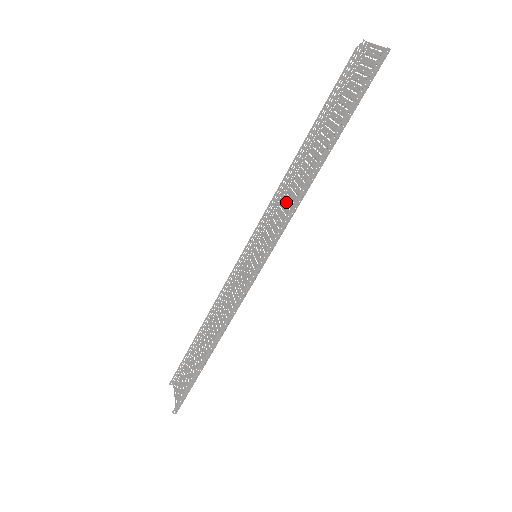
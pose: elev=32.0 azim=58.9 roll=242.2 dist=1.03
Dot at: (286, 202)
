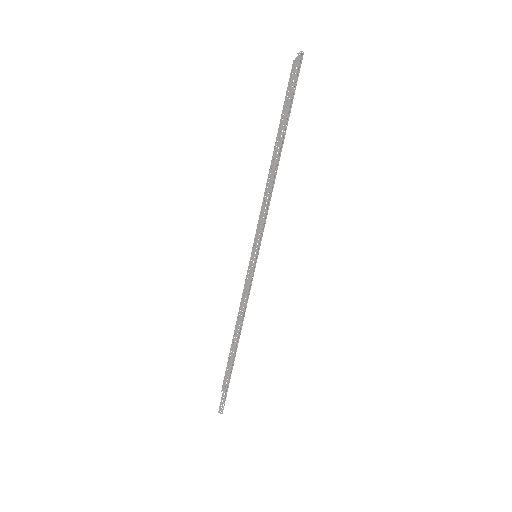
Dot at: (268, 203)
